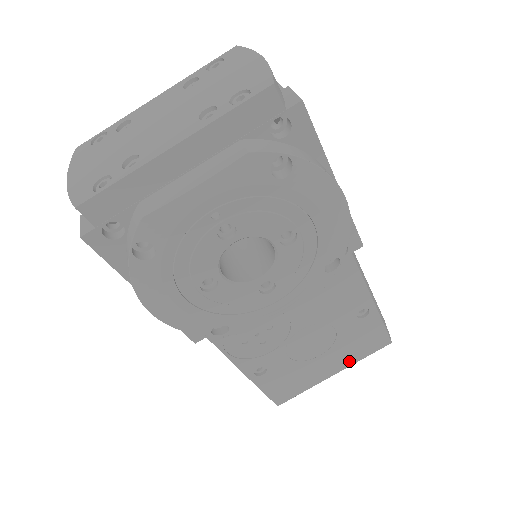
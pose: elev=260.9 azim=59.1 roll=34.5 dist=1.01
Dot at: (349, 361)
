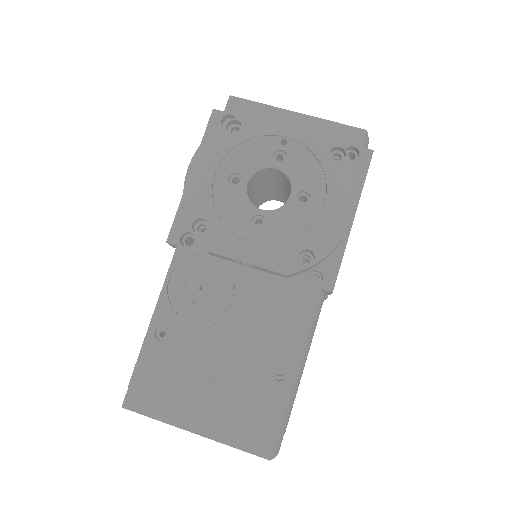
Dot at: (220, 431)
